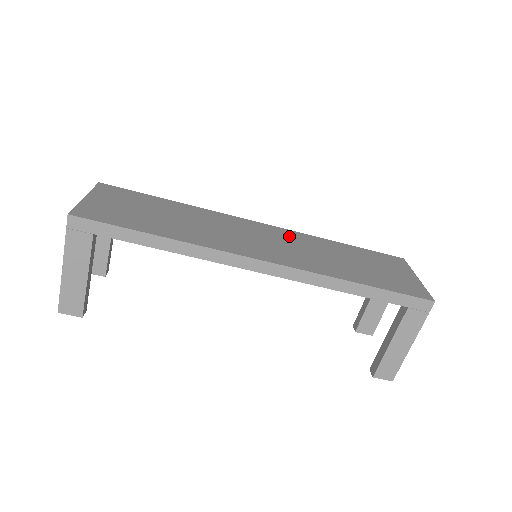
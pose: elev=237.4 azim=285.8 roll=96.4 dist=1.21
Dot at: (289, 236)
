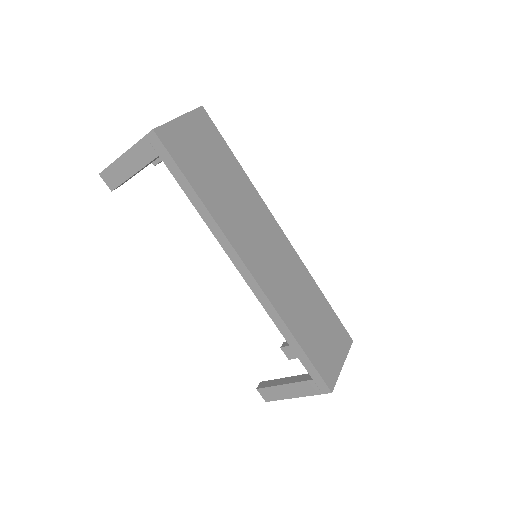
Dot at: (292, 261)
